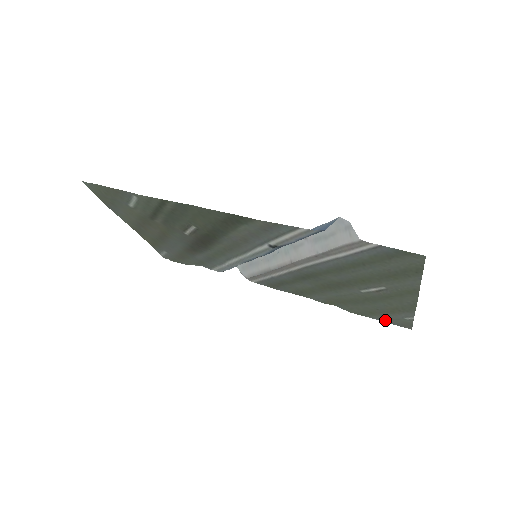
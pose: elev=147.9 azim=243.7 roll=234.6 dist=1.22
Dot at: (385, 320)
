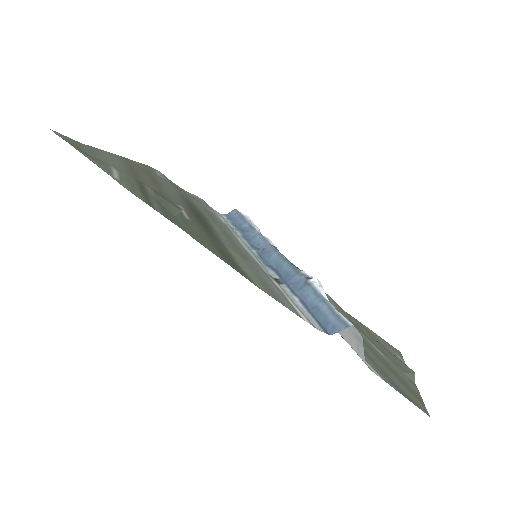
Dot at: (377, 336)
